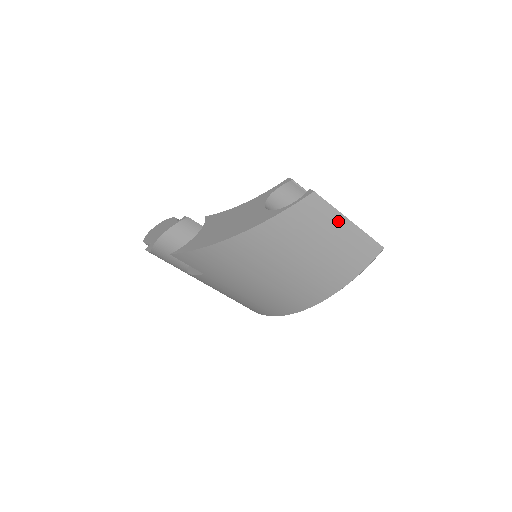
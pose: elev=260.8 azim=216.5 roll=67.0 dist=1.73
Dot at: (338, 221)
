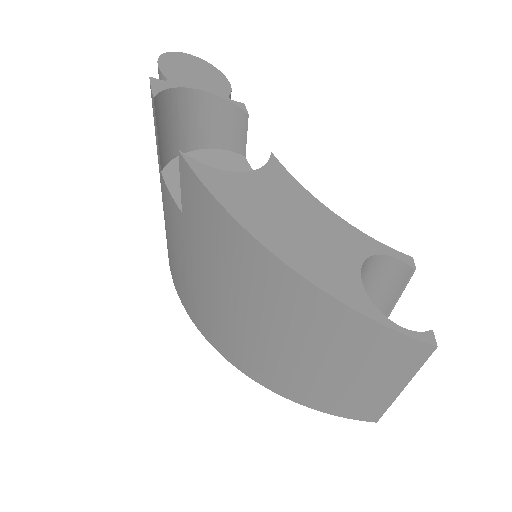
Dot at: (396, 380)
